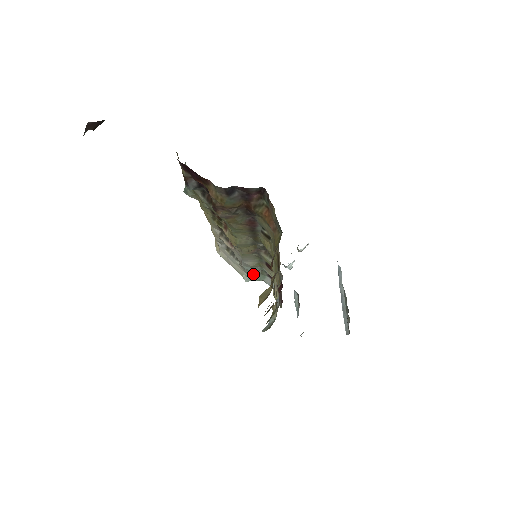
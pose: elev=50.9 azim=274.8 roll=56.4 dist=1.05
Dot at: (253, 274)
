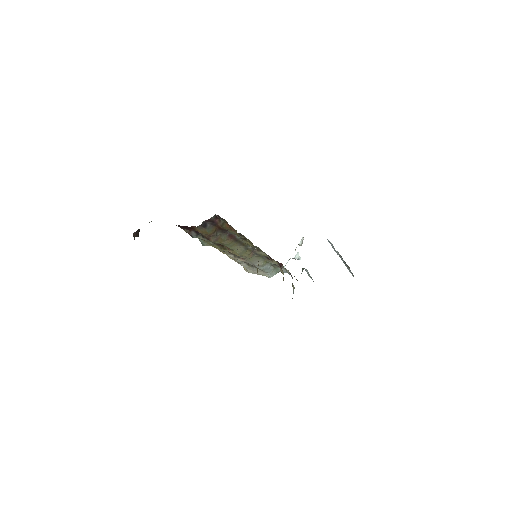
Dot at: (270, 271)
